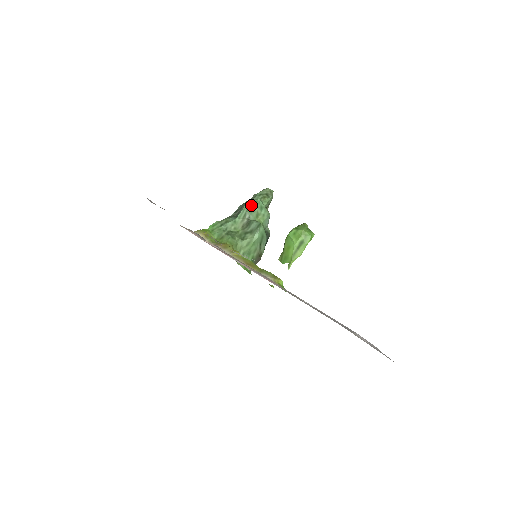
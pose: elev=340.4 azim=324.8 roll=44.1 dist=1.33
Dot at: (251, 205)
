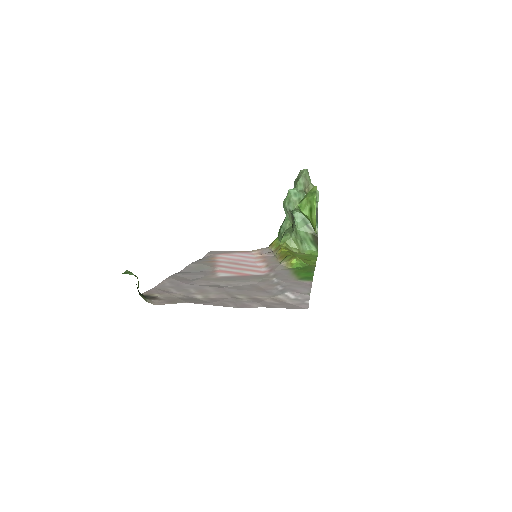
Dot at: (286, 199)
